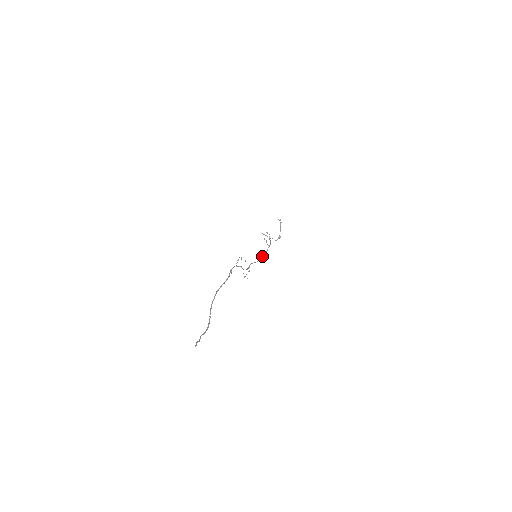
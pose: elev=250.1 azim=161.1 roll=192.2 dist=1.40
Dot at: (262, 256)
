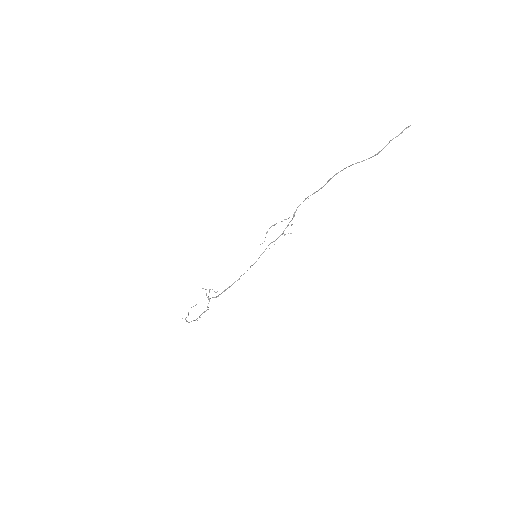
Dot at: (243, 274)
